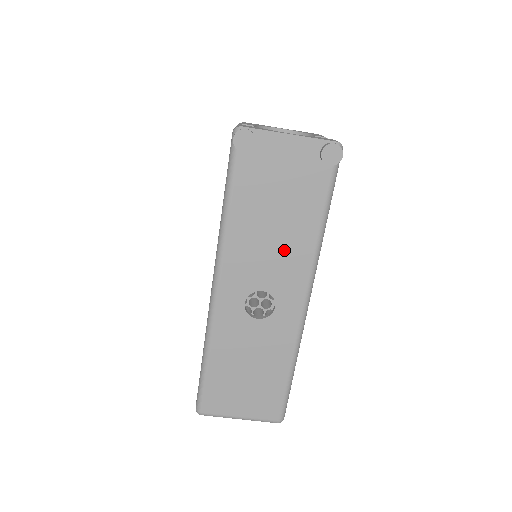
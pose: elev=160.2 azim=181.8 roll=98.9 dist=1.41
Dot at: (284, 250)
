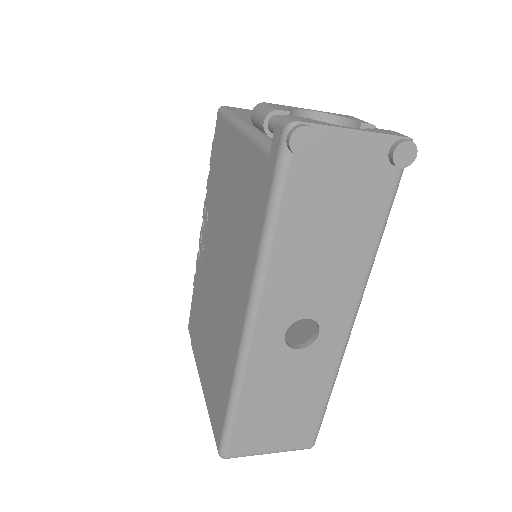
Dot at: (335, 270)
